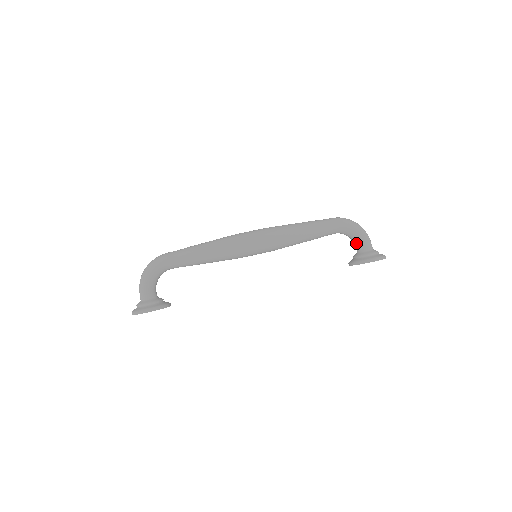
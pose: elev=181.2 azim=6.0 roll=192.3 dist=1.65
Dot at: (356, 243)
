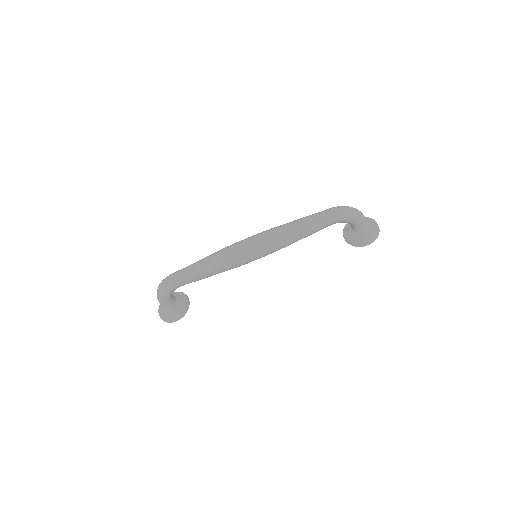
Dot at: (351, 225)
